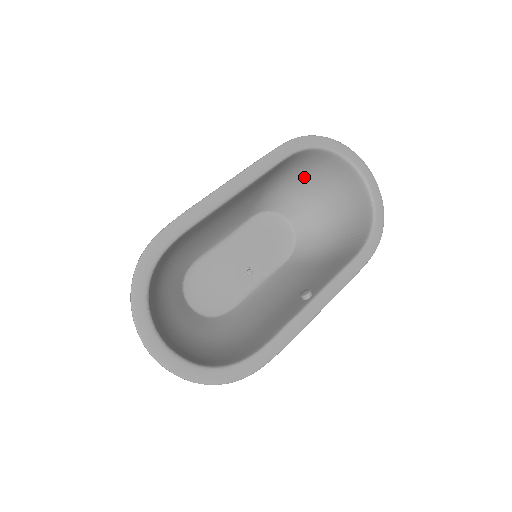
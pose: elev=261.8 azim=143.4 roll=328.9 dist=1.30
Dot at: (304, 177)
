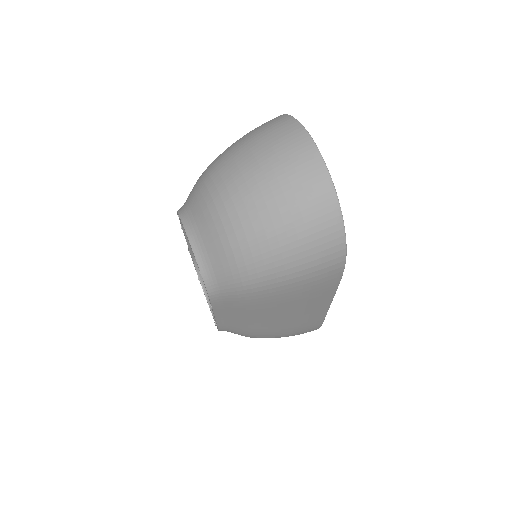
Dot at: occluded
